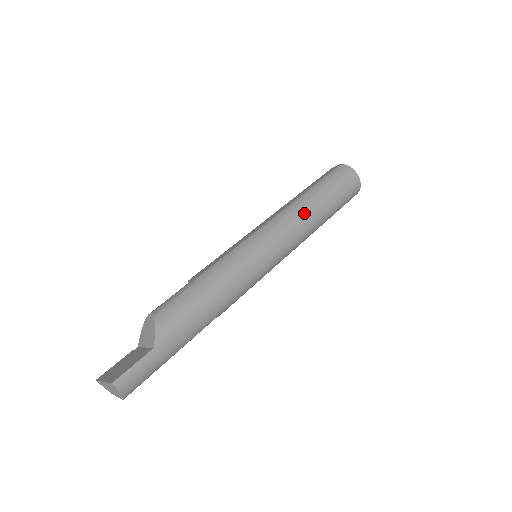
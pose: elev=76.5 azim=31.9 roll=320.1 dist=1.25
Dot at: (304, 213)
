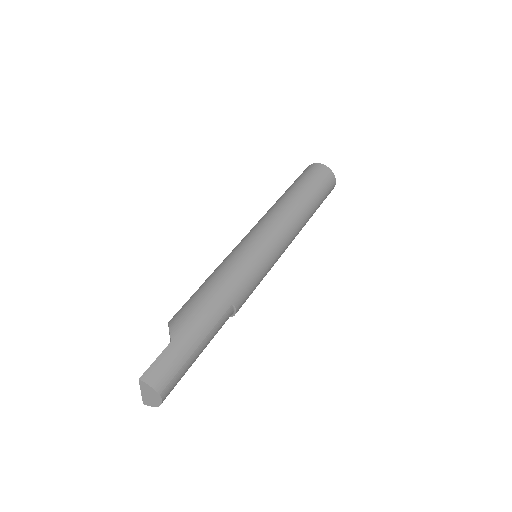
Dot at: (282, 206)
